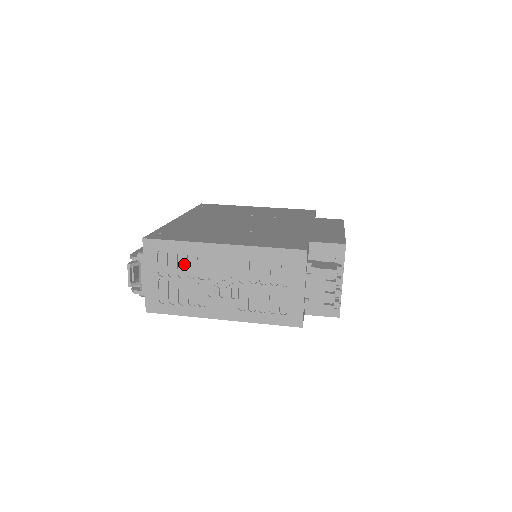
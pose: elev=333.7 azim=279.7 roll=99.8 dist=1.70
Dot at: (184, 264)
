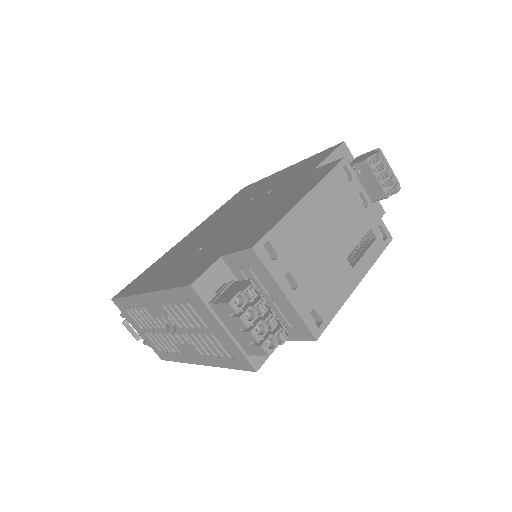
Dot at: (144, 316)
